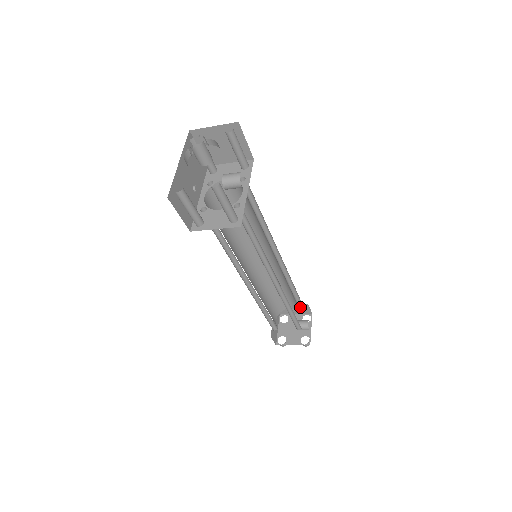
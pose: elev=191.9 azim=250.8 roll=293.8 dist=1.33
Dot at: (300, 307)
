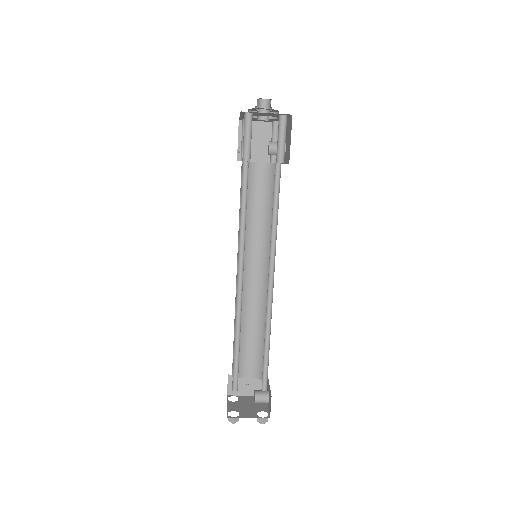
Dot at: (259, 376)
